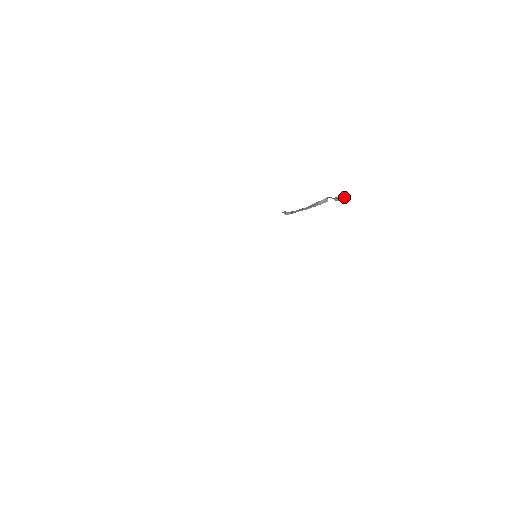
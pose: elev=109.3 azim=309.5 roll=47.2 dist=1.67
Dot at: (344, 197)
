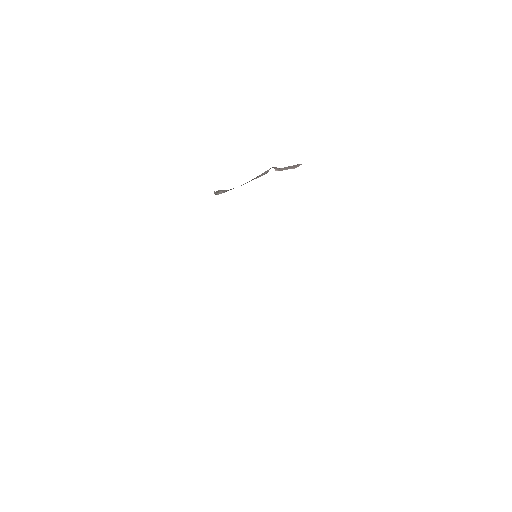
Dot at: (293, 166)
